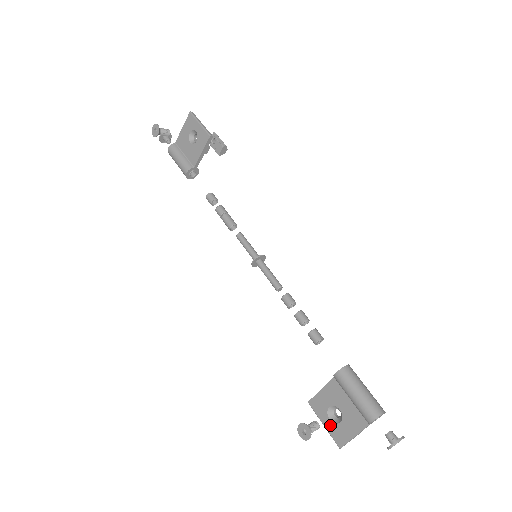
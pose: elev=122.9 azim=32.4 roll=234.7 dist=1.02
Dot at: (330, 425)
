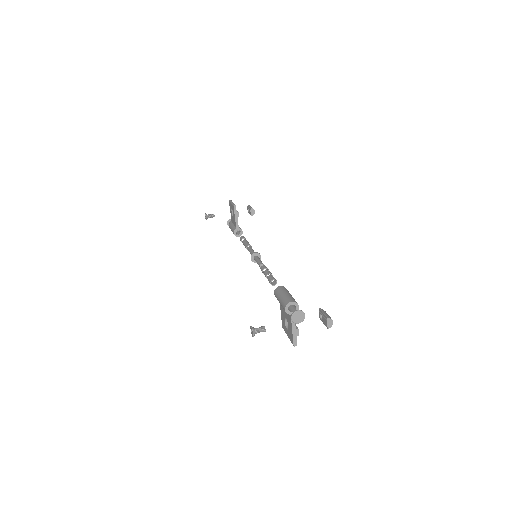
Dot at: (288, 333)
